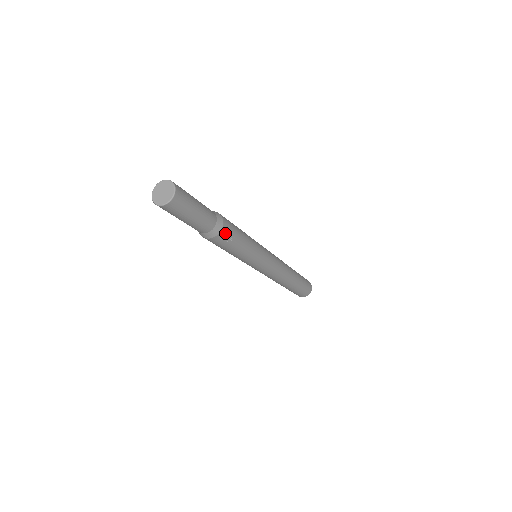
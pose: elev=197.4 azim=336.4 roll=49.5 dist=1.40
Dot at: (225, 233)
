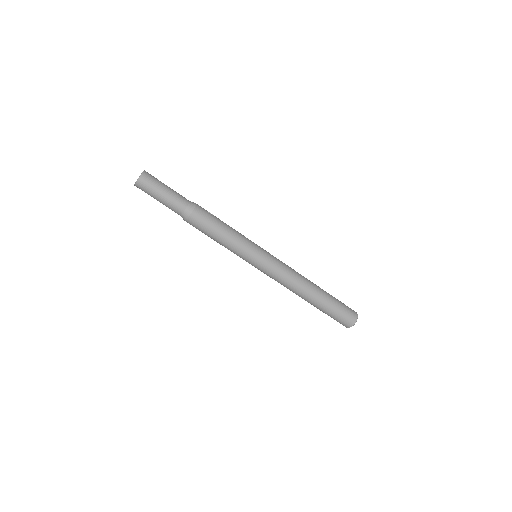
Dot at: (202, 208)
